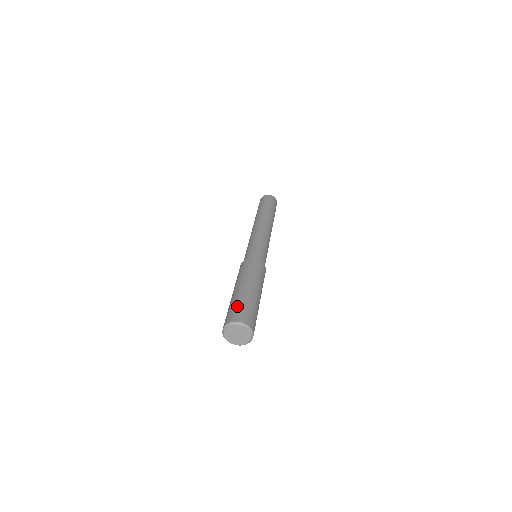
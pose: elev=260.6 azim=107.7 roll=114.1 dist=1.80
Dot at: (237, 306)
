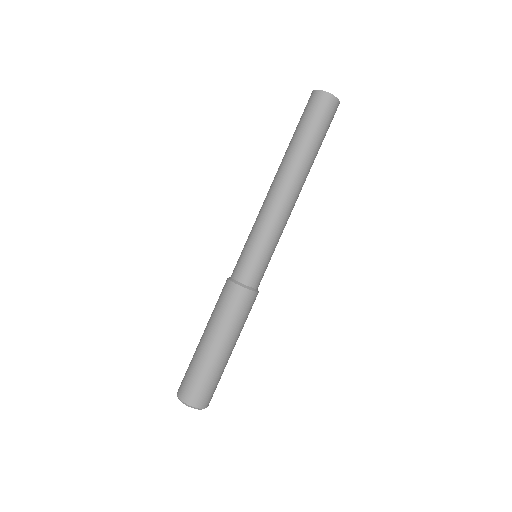
Dot at: (194, 378)
